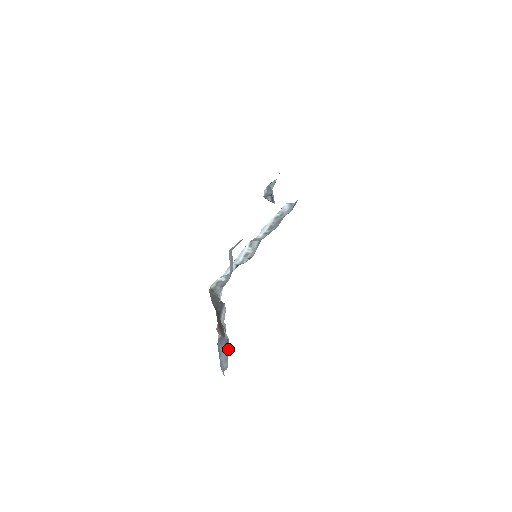
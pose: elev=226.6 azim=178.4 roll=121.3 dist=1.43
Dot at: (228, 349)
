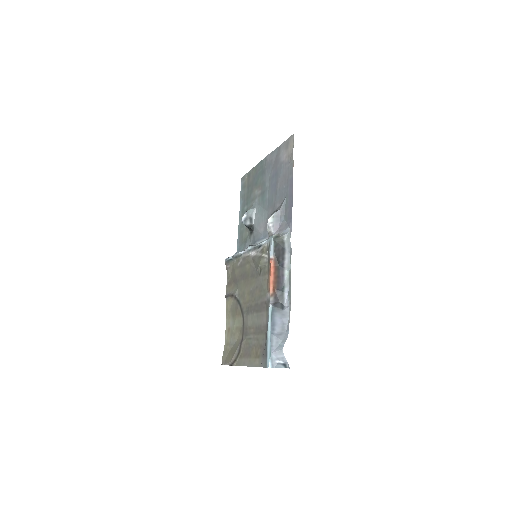
Dot at: (288, 306)
